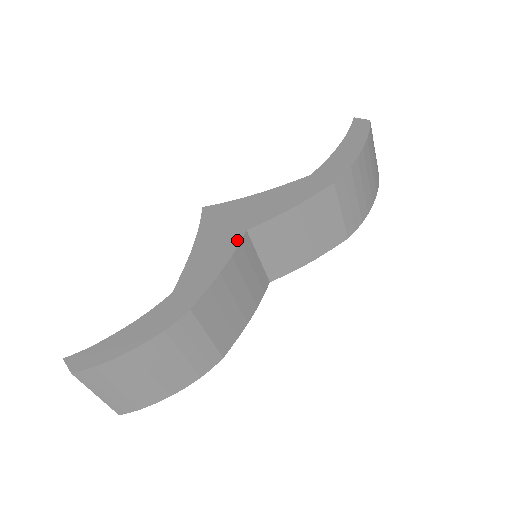
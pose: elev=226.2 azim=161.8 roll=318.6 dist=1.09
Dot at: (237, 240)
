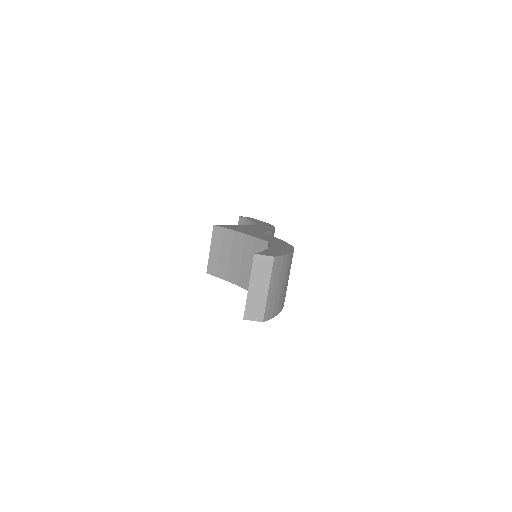
Dot at: (265, 234)
